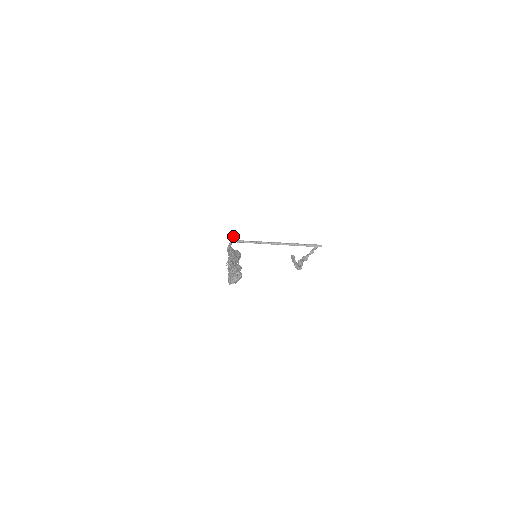
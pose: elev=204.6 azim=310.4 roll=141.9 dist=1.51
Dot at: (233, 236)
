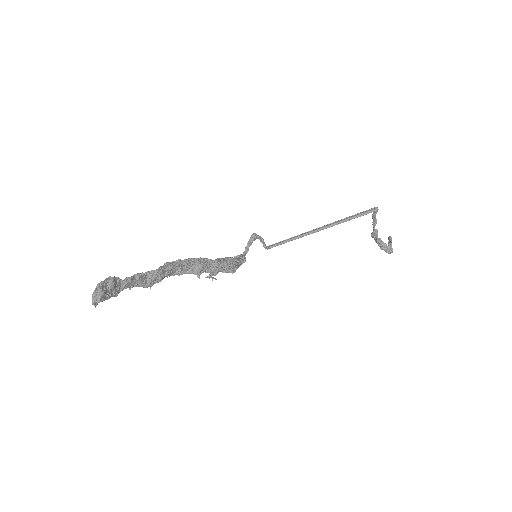
Dot at: (249, 241)
